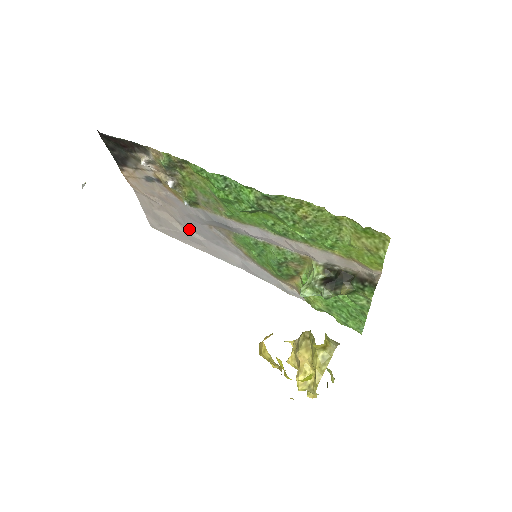
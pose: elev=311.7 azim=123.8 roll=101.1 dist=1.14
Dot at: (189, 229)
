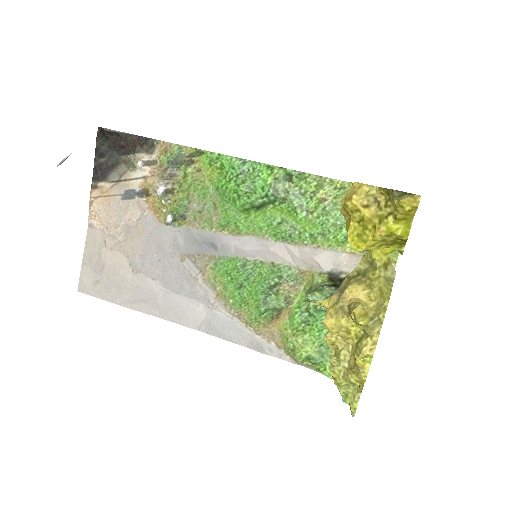
Dot at: (144, 275)
